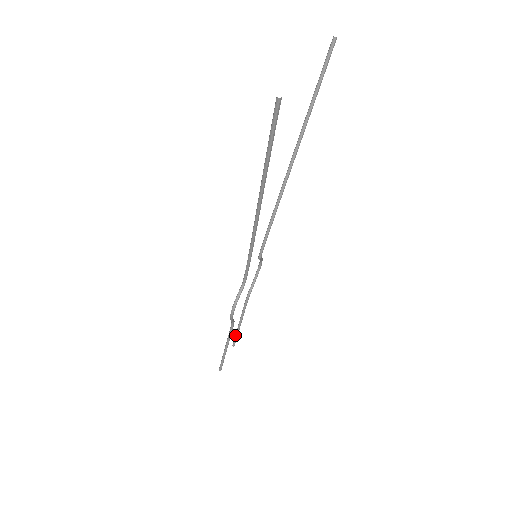
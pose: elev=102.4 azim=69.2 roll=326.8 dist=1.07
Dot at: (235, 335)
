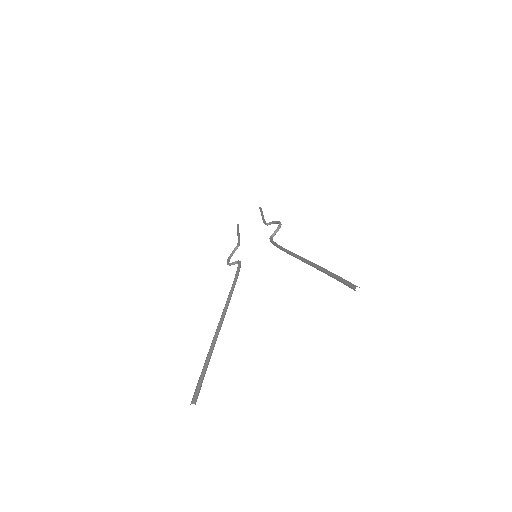
Dot at: (260, 211)
